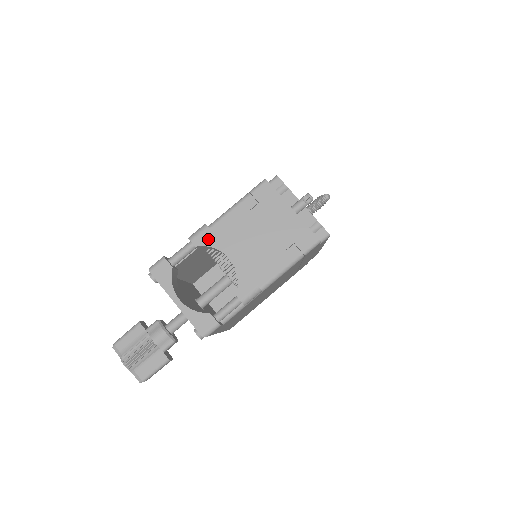
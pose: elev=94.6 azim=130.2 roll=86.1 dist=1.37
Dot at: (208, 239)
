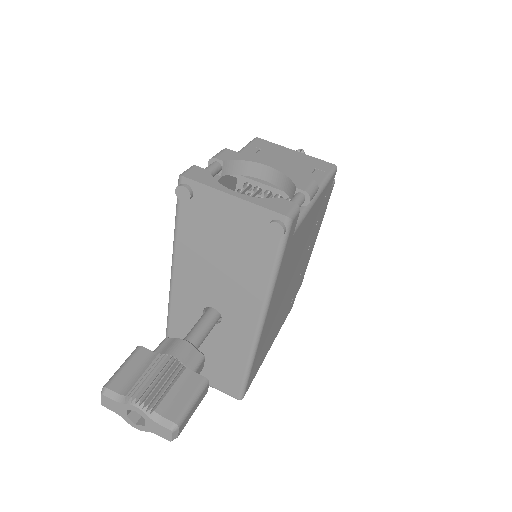
Dot at: (234, 155)
